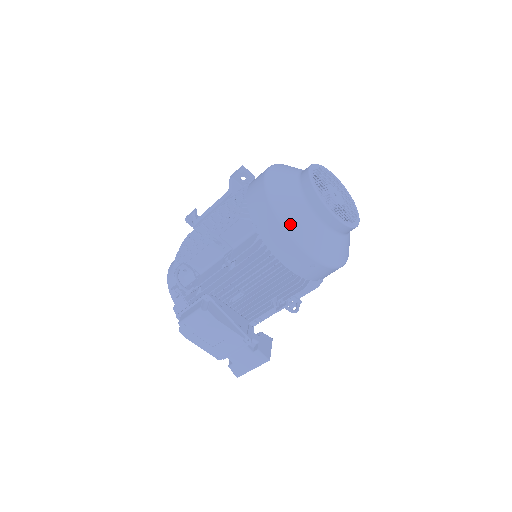
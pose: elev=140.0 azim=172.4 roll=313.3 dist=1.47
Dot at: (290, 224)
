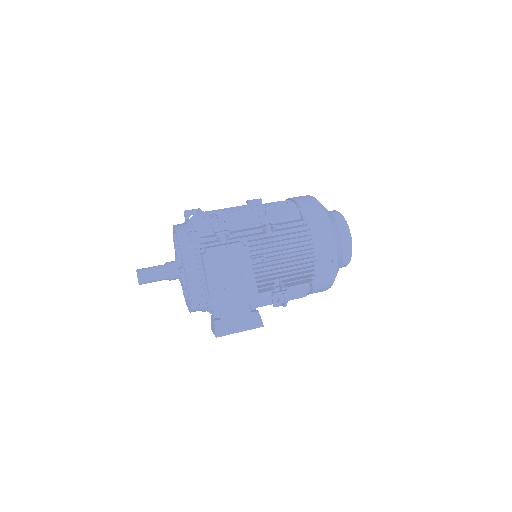
Dot at: (332, 223)
